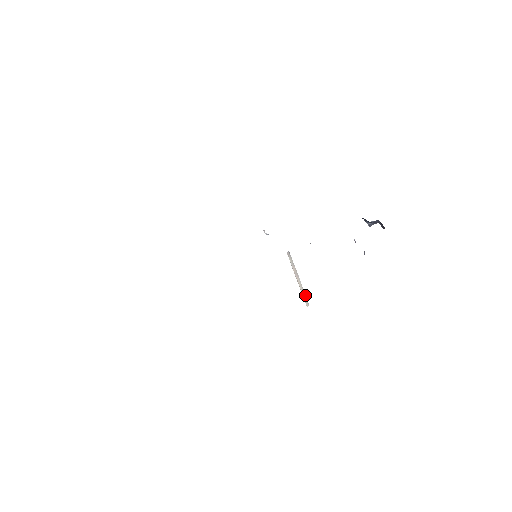
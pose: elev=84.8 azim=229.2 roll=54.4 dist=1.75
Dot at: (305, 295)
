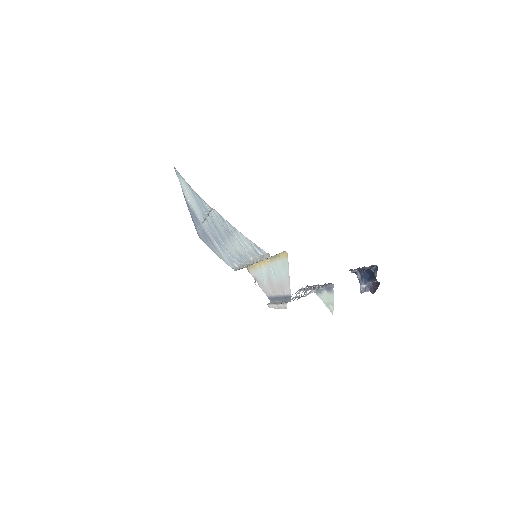
Dot at: occluded
